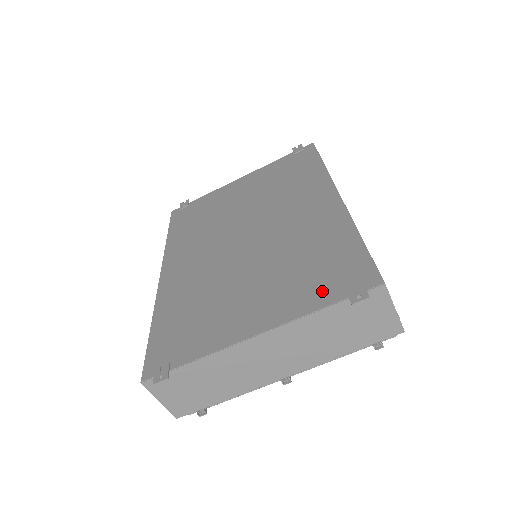
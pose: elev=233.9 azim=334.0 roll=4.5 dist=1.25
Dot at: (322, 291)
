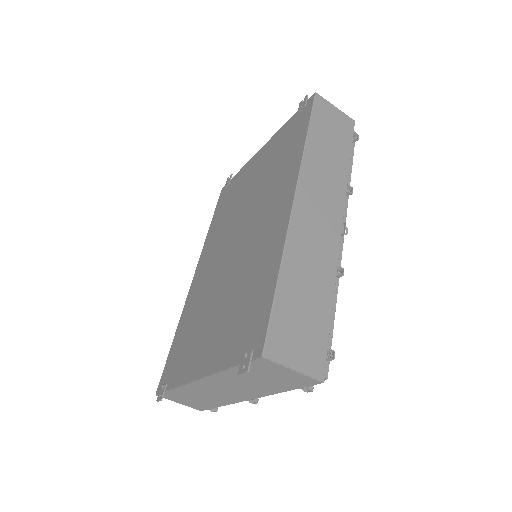
Dot at: (235, 346)
